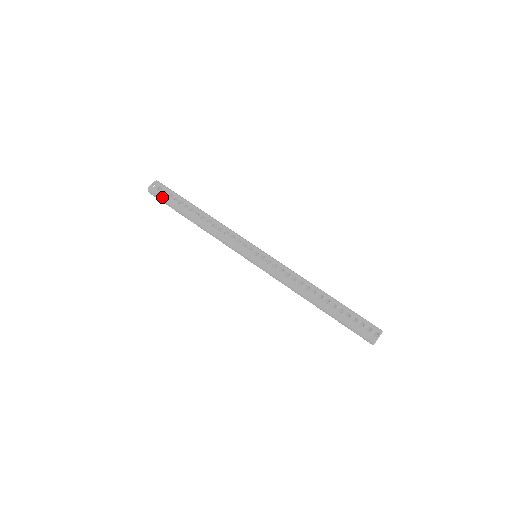
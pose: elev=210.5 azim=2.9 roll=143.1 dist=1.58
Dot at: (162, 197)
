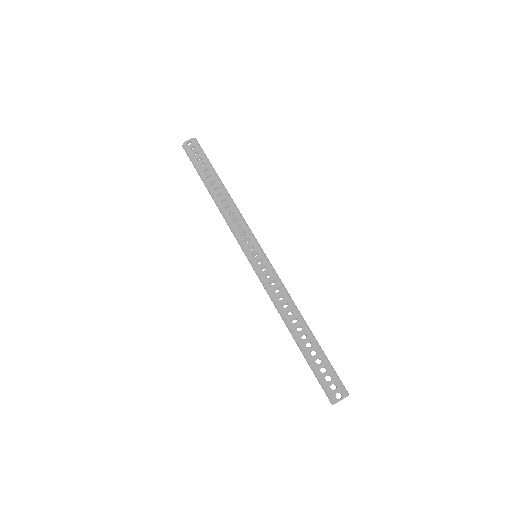
Dot at: (191, 159)
